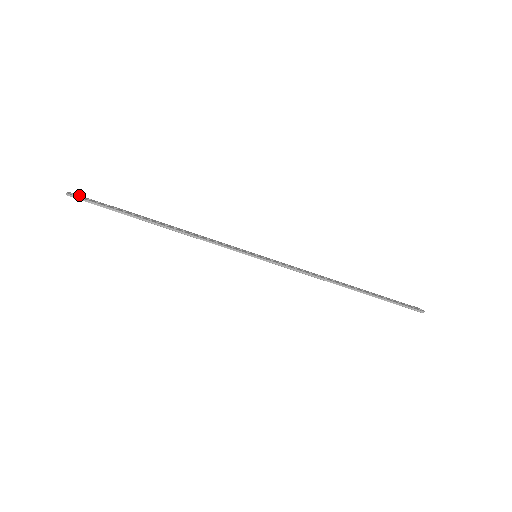
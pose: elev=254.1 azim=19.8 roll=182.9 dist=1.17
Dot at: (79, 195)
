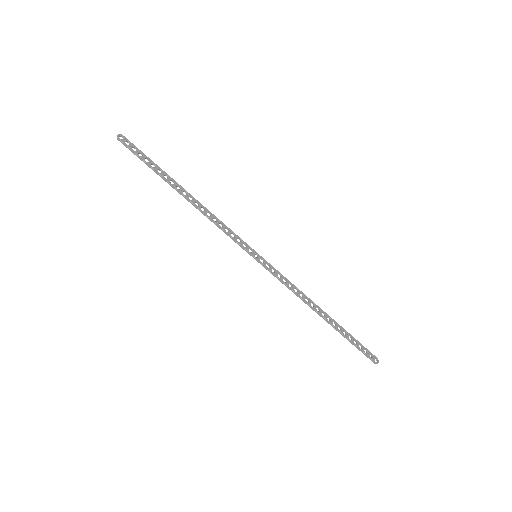
Dot at: (128, 140)
